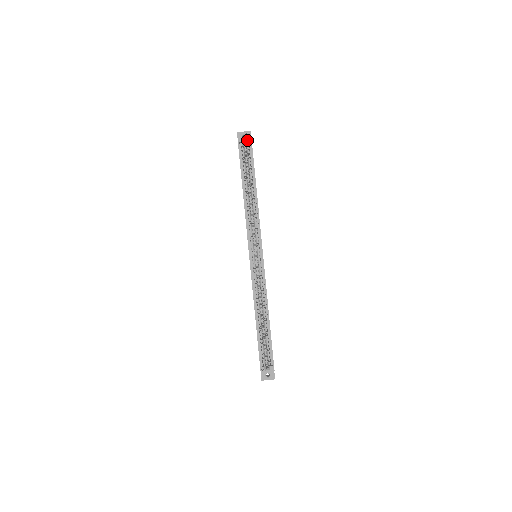
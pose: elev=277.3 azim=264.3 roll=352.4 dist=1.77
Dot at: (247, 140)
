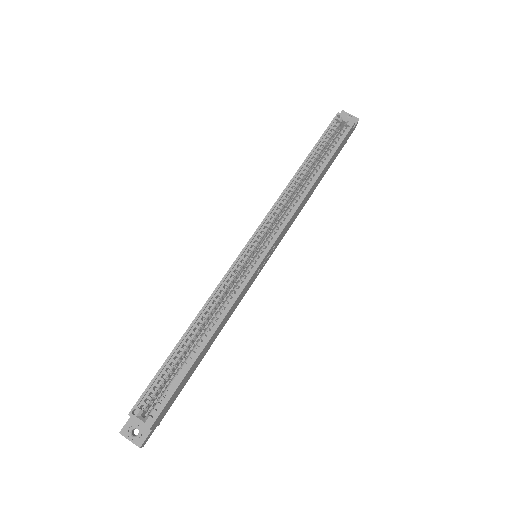
Dot at: (350, 119)
